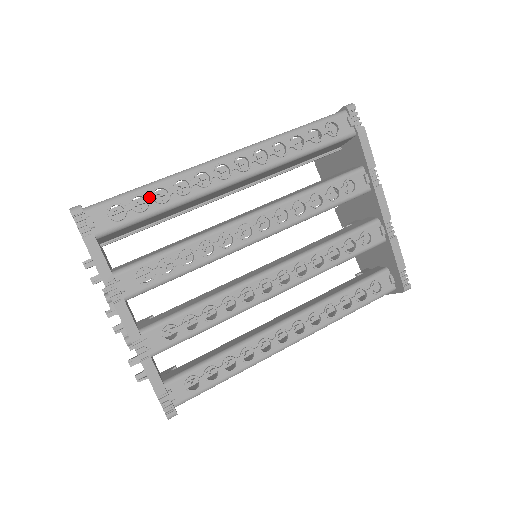
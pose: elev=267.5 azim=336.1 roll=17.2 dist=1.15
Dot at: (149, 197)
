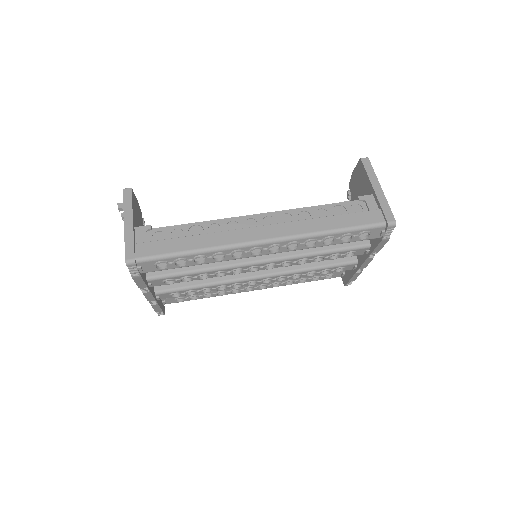
Dot at: (190, 261)
